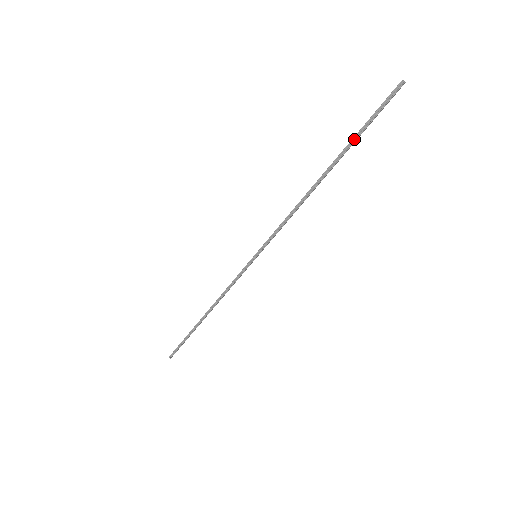
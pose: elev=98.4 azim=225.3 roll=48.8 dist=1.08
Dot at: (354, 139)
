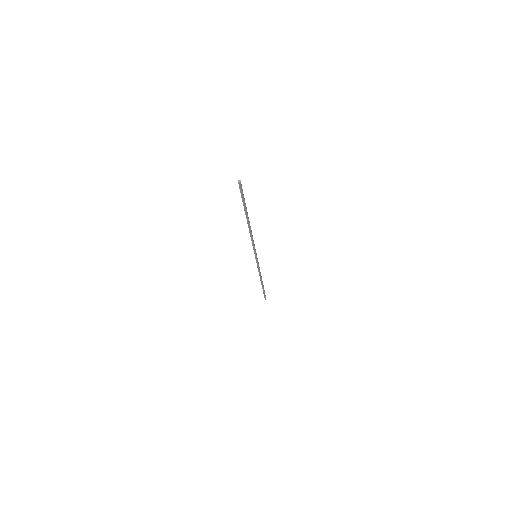
Dot at: (245, 207)
